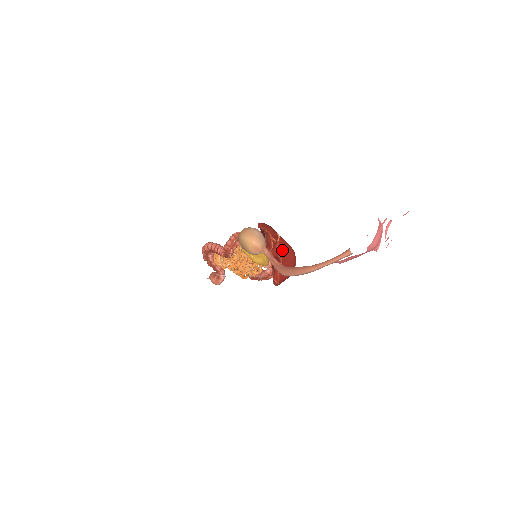
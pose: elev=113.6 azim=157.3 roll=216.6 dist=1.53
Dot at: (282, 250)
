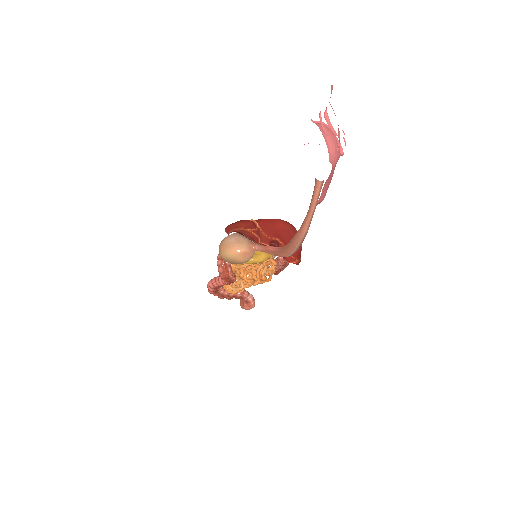
Dot at: (270, 231)
